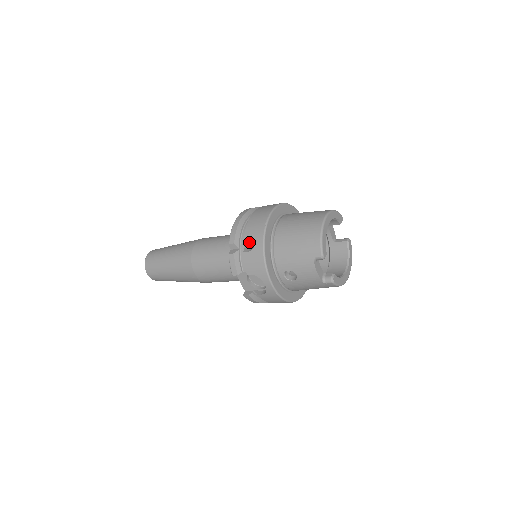
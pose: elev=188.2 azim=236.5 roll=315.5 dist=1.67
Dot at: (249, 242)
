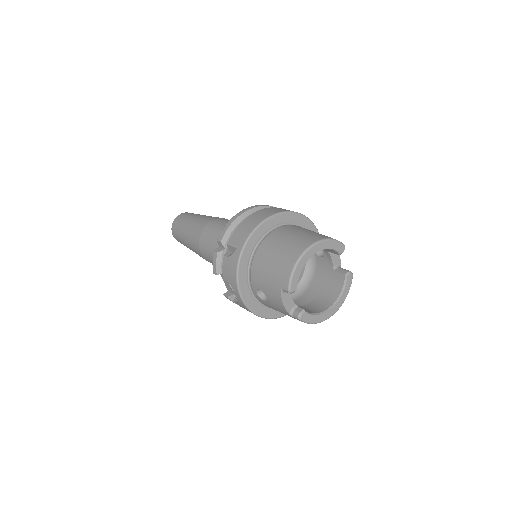
Dot at: (231, 246)
